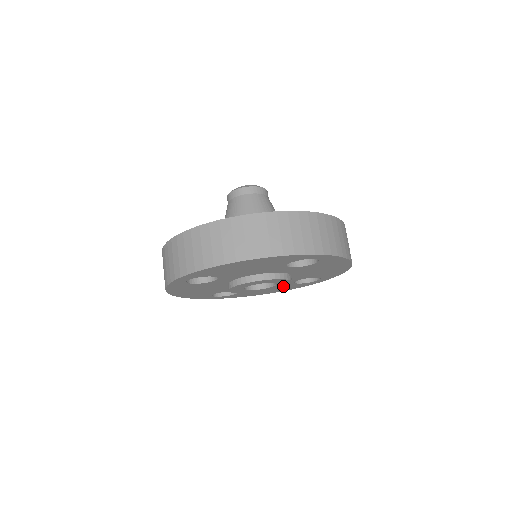
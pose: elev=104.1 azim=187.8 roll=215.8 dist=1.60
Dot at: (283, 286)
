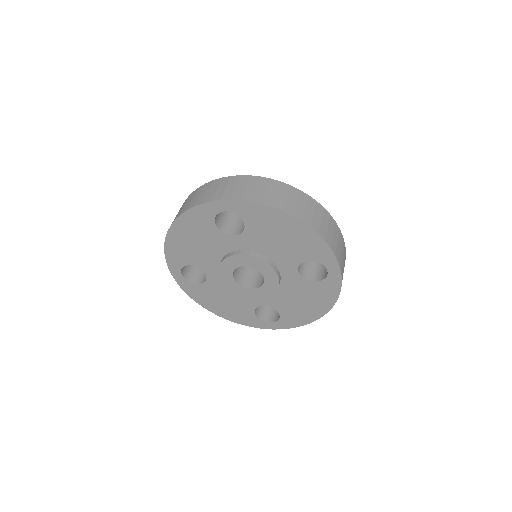
Dot at: (276, 277)
